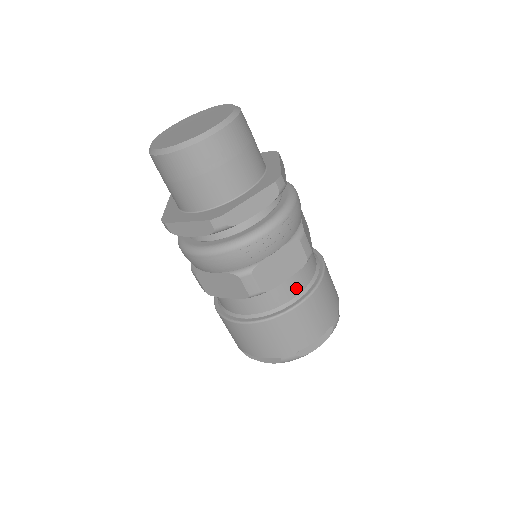
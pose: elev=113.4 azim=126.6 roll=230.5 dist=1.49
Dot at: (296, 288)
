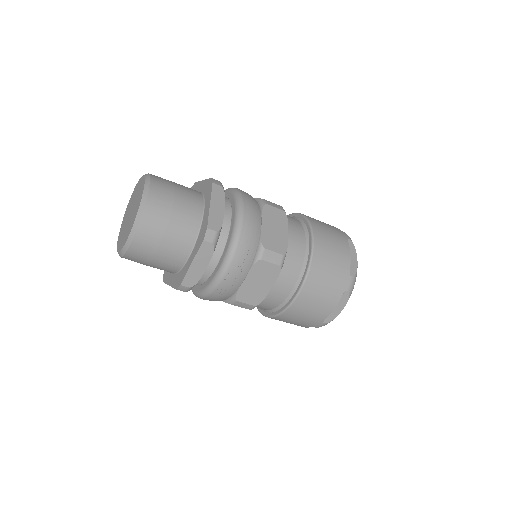
Dot at: (287, 285)
